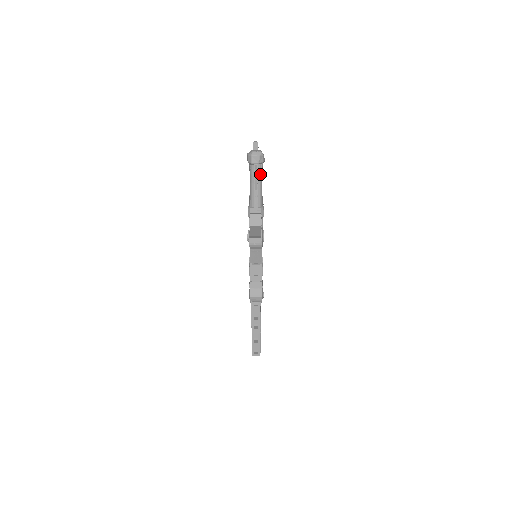
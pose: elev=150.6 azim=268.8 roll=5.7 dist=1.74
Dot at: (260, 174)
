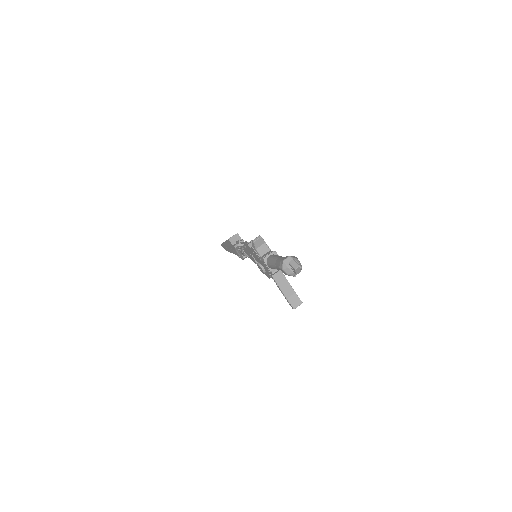
Dot at: occluded
